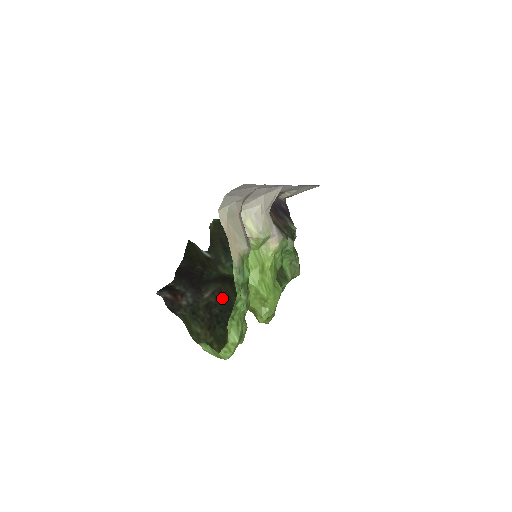
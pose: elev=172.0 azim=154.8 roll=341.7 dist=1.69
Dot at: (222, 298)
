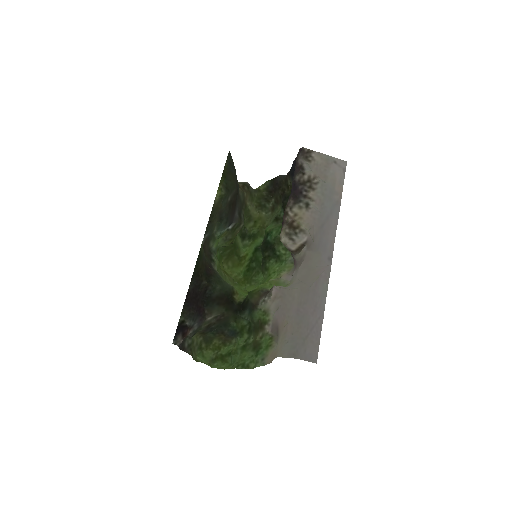
Dot at: (222, 320)
